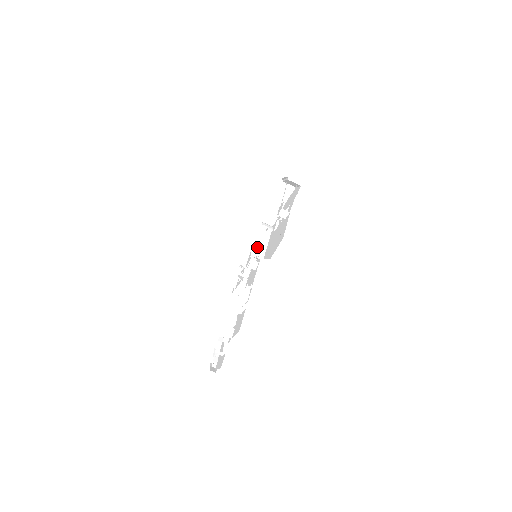
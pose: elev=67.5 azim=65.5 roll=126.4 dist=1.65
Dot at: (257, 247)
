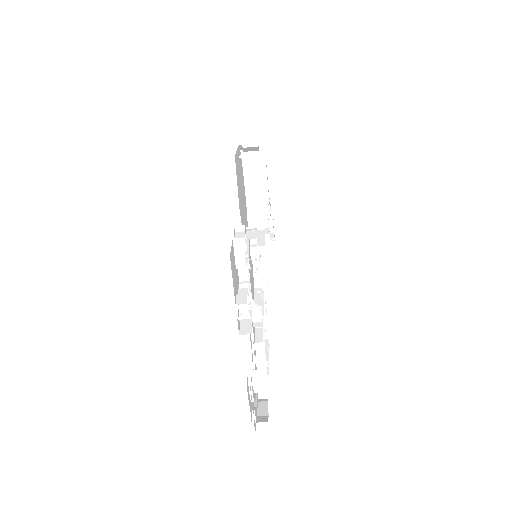
Dot at: occluded
